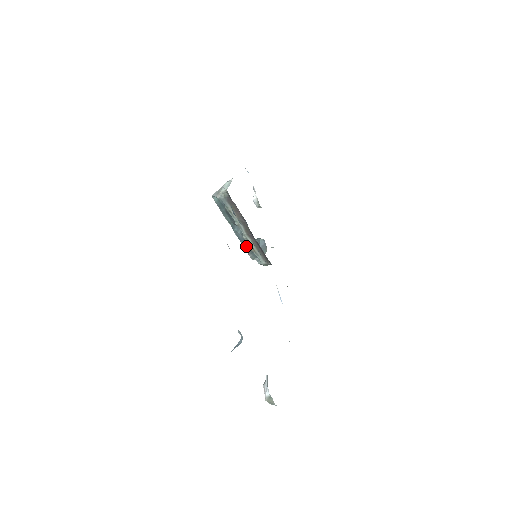
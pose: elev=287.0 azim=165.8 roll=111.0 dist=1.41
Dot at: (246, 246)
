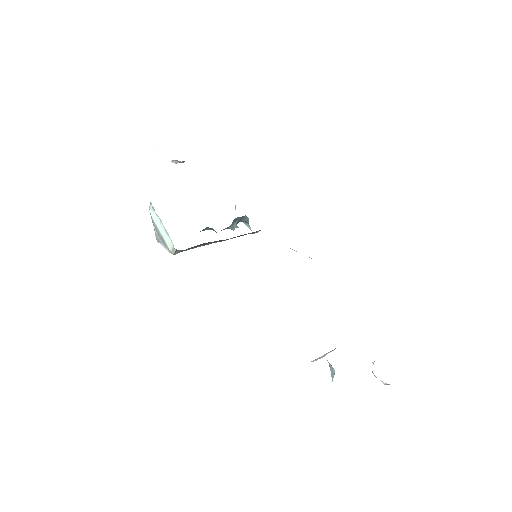
Dot at: occluded
